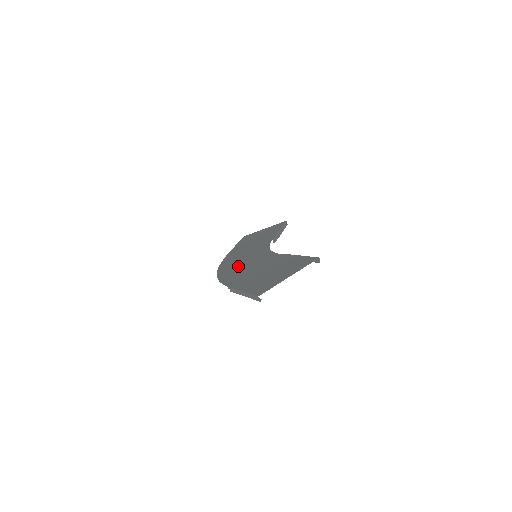
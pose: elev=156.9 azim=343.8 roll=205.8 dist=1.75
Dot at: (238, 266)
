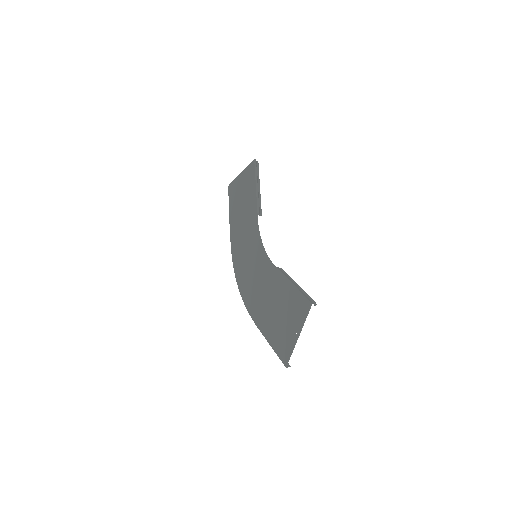
Dot at: (249, 277)
